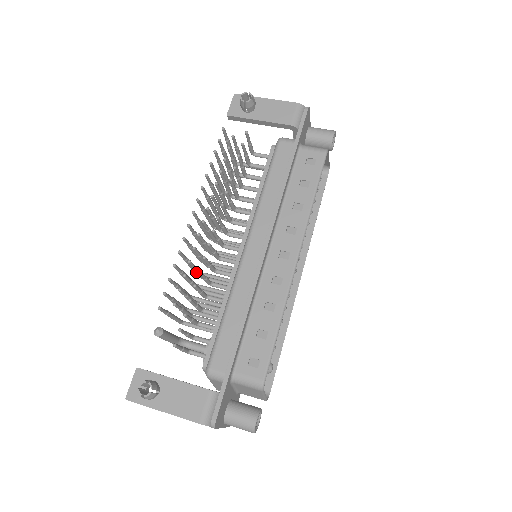
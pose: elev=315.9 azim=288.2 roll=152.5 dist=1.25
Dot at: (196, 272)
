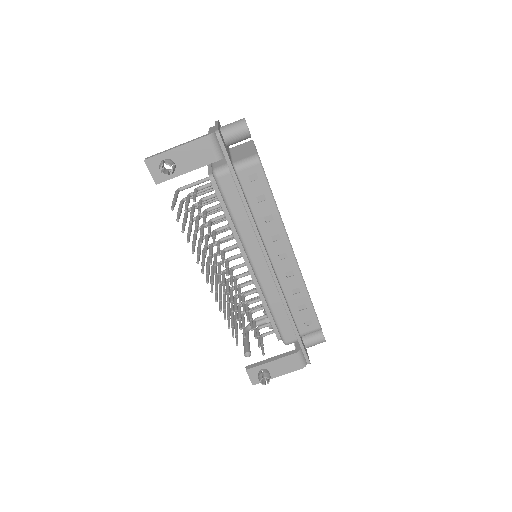
Dot at: occluded
